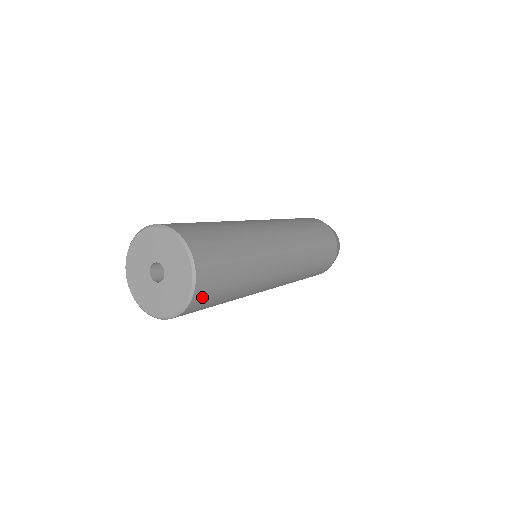
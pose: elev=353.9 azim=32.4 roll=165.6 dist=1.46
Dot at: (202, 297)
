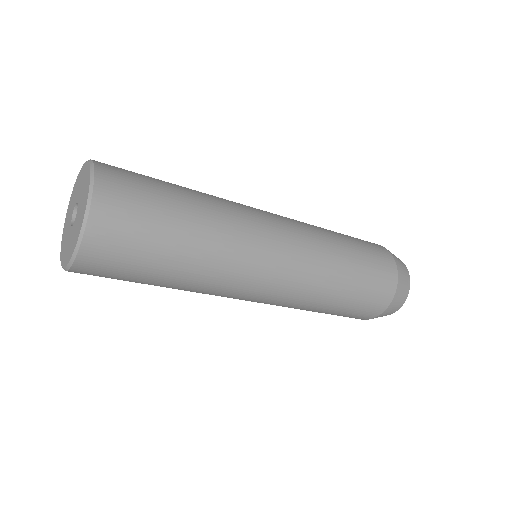
Dot at: (115, 193)
